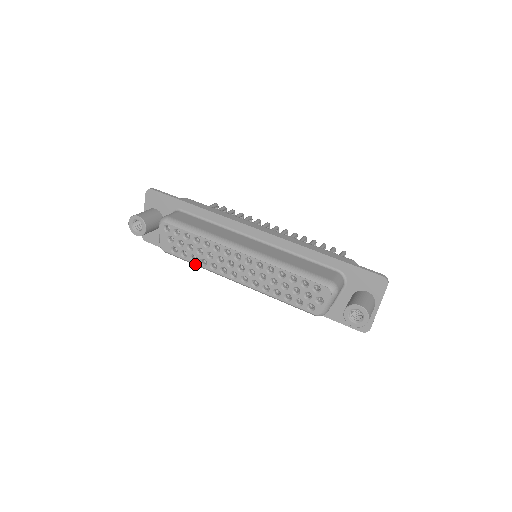
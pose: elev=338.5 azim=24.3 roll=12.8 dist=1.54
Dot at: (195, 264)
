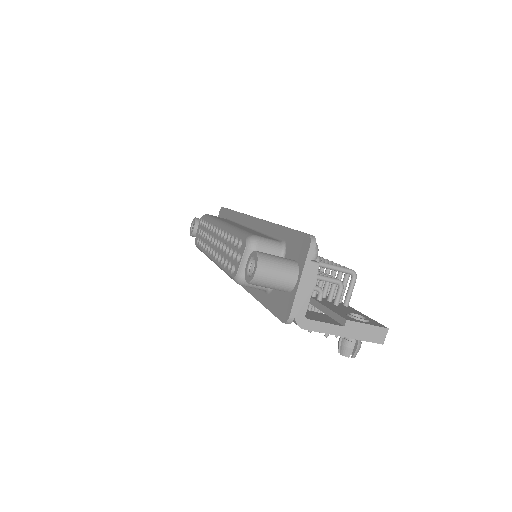
Dot at: occluded
